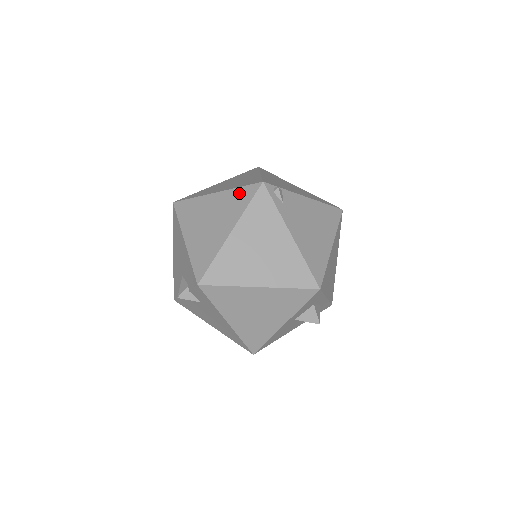
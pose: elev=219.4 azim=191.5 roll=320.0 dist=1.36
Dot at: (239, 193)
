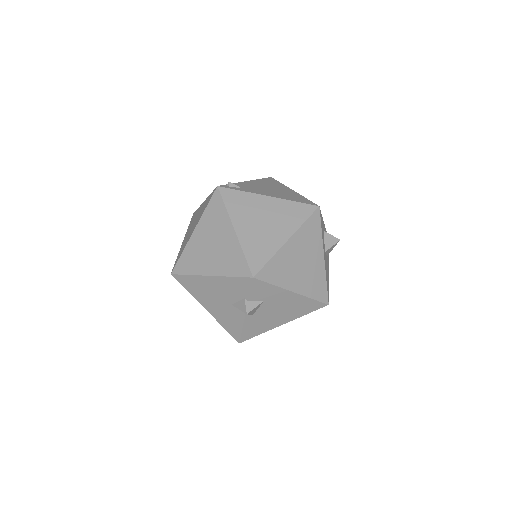
Dot at: (210, 210)
